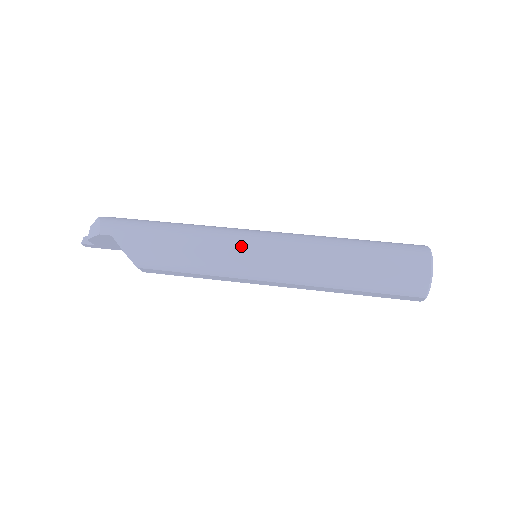
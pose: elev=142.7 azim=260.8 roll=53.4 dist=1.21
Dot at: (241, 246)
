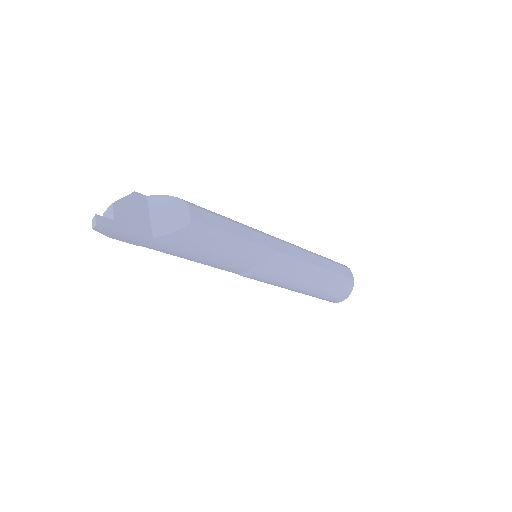
Dot at: occluded
